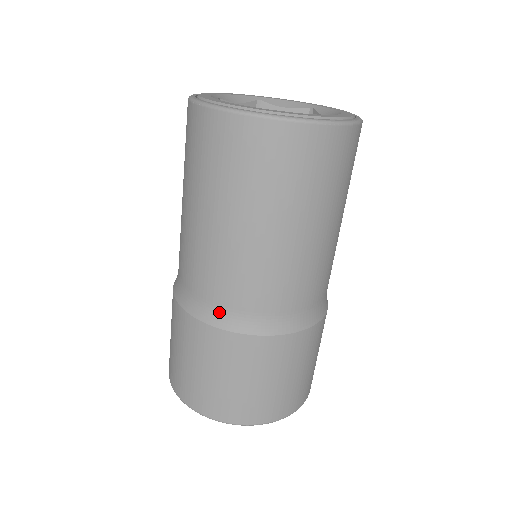
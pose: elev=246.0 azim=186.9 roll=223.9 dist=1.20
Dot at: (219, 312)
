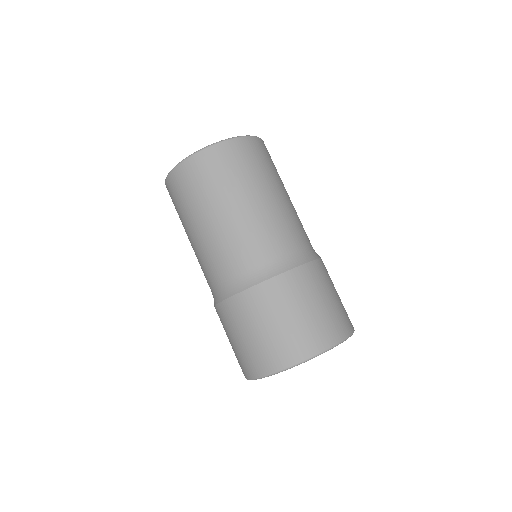
Dot at: (265, 268)
